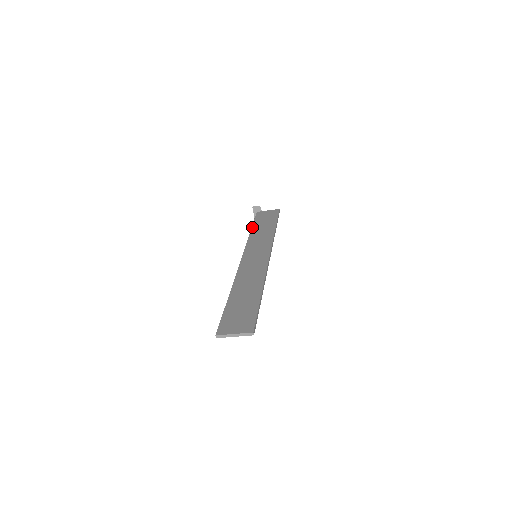
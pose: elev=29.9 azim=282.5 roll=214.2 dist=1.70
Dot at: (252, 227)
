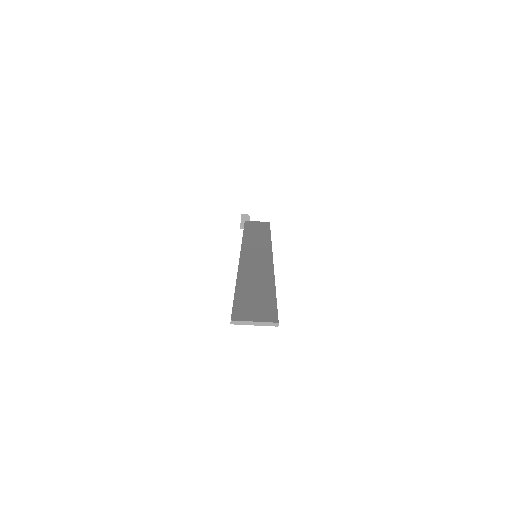
Dot at: (244, 231)
